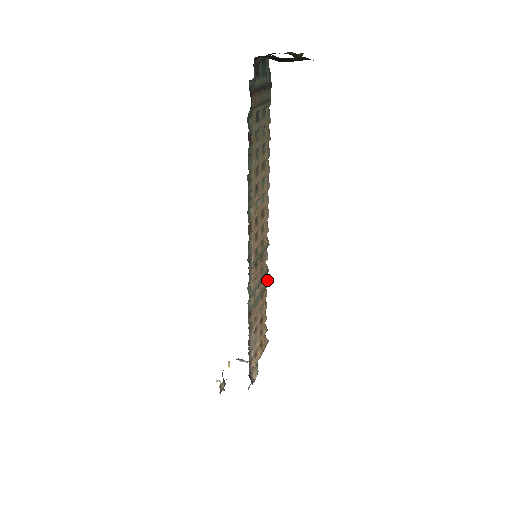
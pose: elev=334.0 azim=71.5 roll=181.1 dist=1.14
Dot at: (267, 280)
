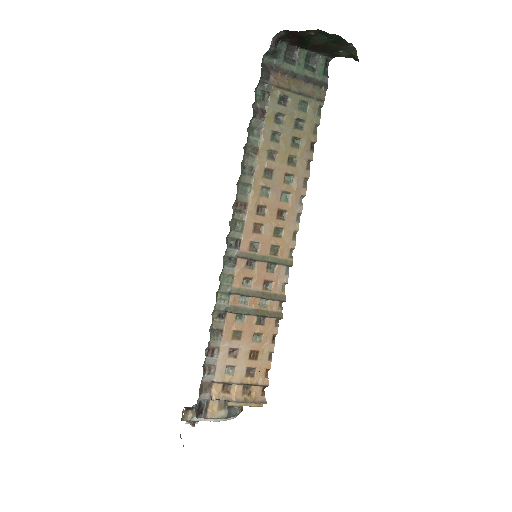
Dot at: (281, 312)
